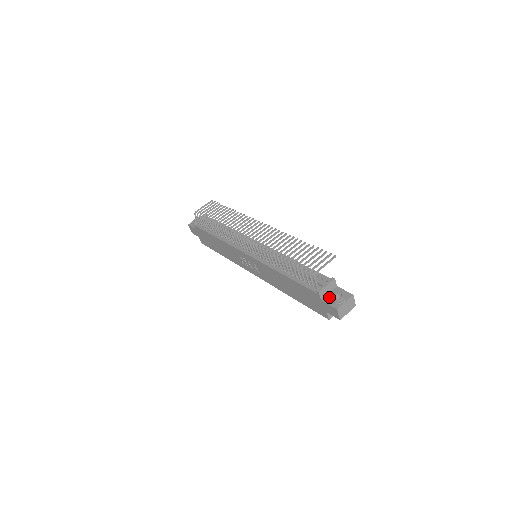
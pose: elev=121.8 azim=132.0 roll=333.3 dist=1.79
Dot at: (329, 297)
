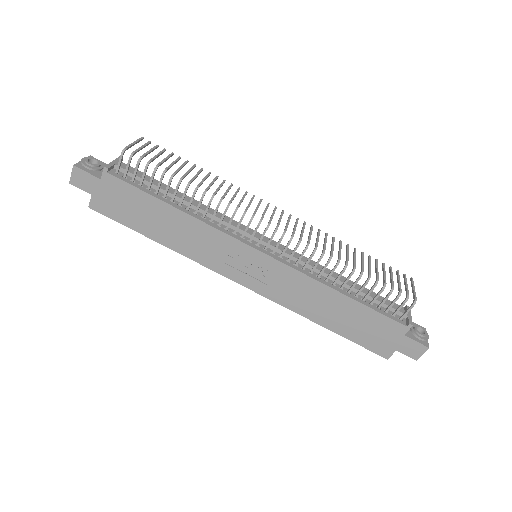
Dot at: (409, 331)
